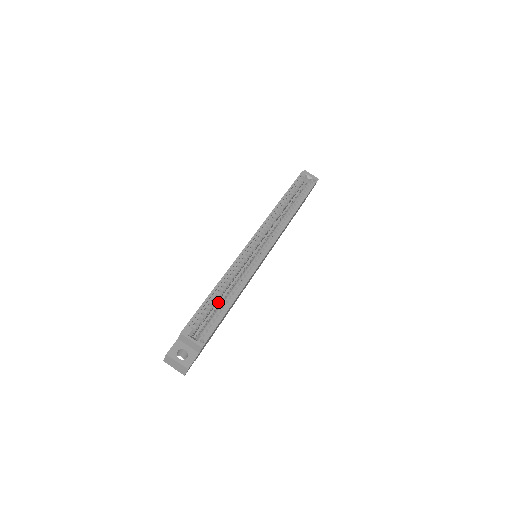
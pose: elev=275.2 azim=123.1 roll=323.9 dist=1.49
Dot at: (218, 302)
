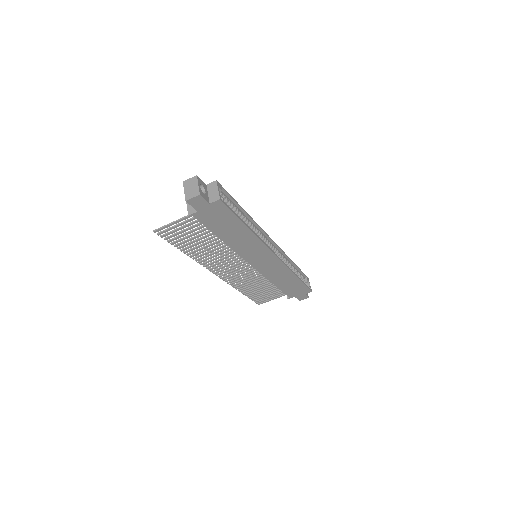
Dot at: occluded
